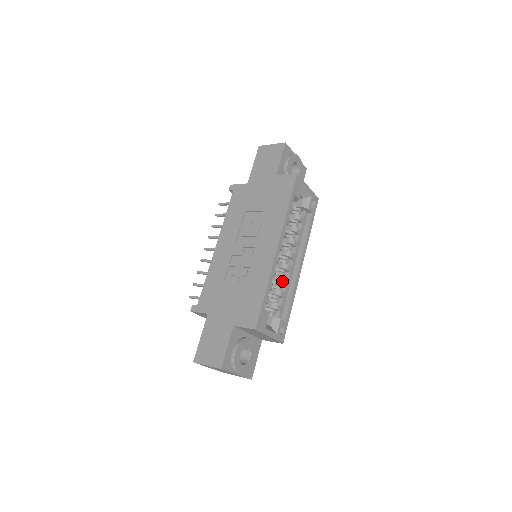
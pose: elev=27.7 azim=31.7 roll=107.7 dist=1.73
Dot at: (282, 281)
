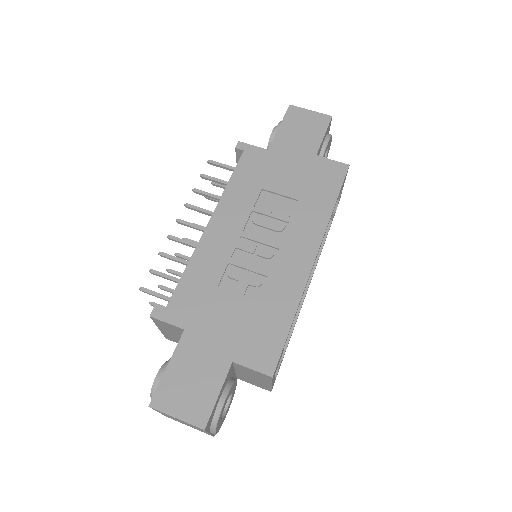
Dot at: occluded
